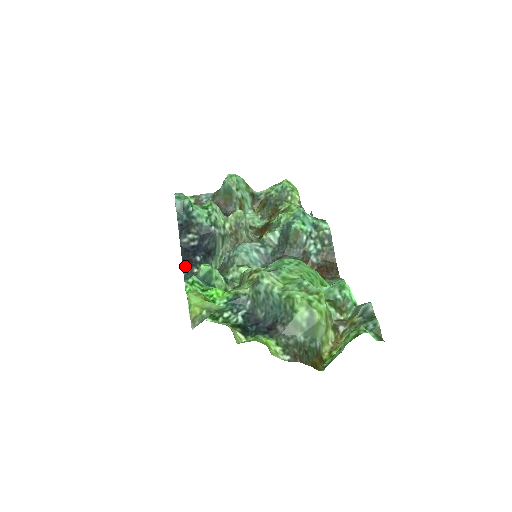
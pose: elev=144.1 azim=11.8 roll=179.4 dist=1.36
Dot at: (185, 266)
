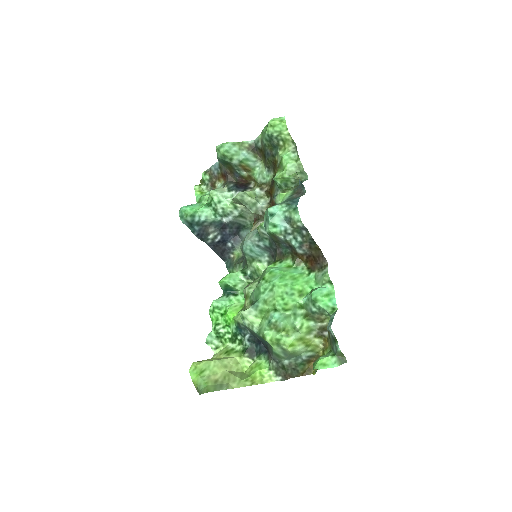
Dot at: (222, 257)
